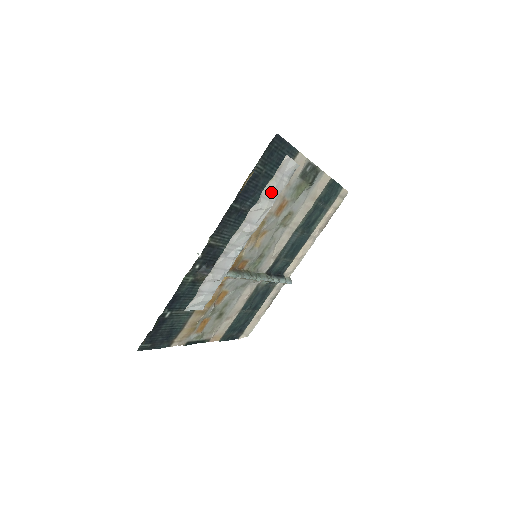
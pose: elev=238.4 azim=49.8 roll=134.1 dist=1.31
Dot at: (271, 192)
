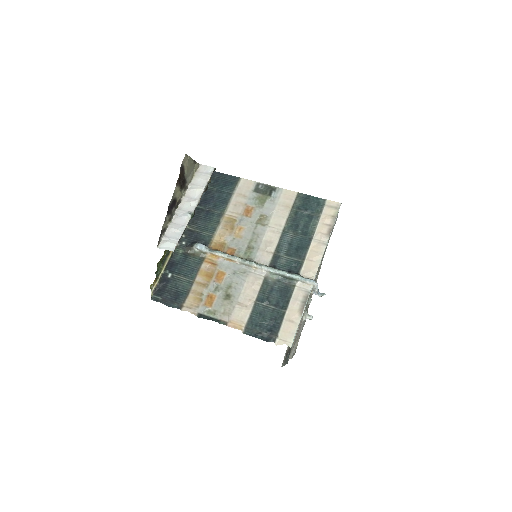
Dot at: (199, 182)
